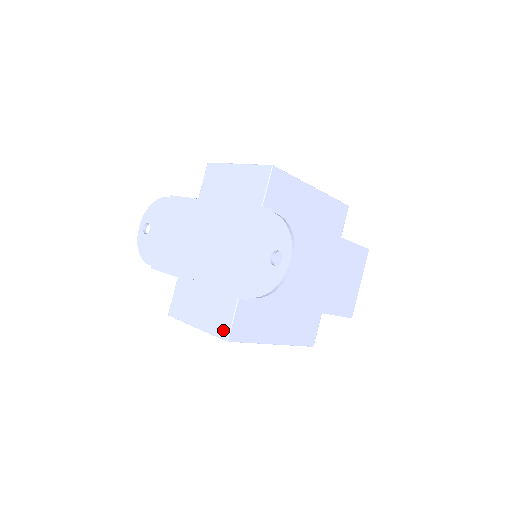
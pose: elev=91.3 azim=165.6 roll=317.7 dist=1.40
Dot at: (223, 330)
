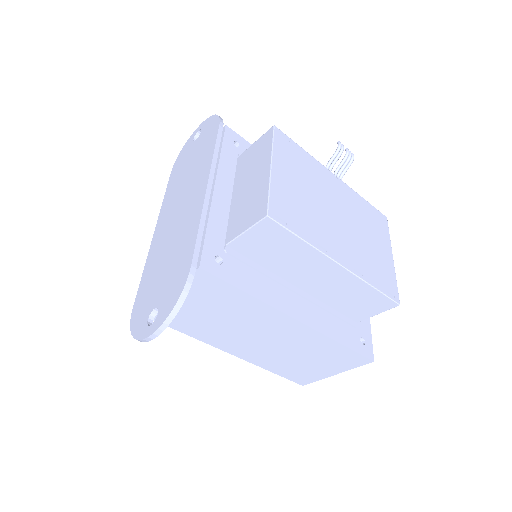
Dot at: occluded
